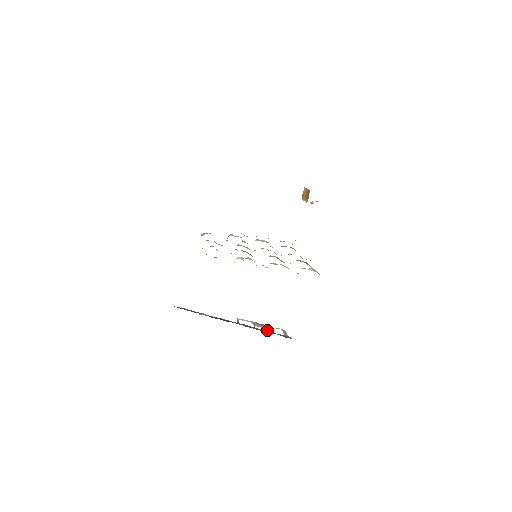
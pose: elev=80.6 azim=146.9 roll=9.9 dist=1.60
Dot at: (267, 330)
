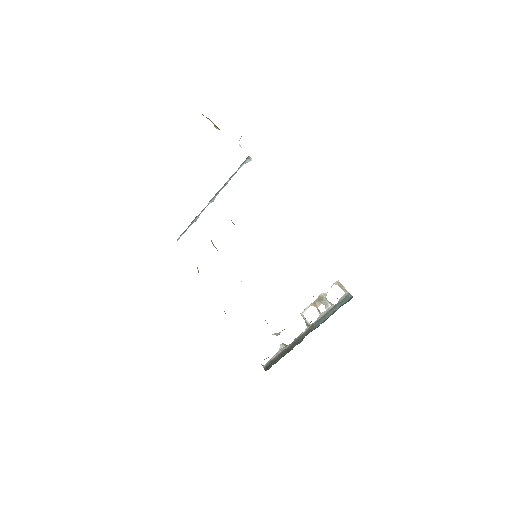
Dot at: (329, 304)
